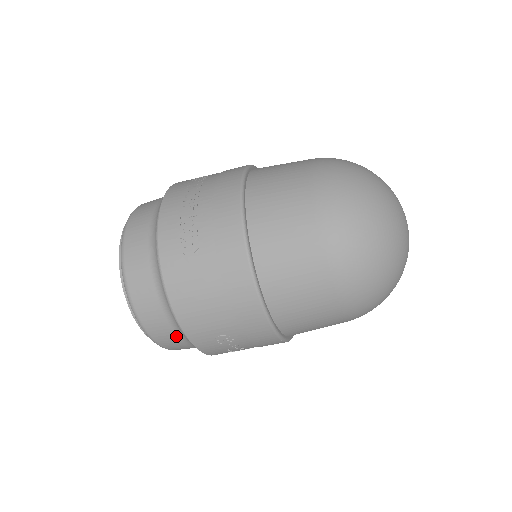
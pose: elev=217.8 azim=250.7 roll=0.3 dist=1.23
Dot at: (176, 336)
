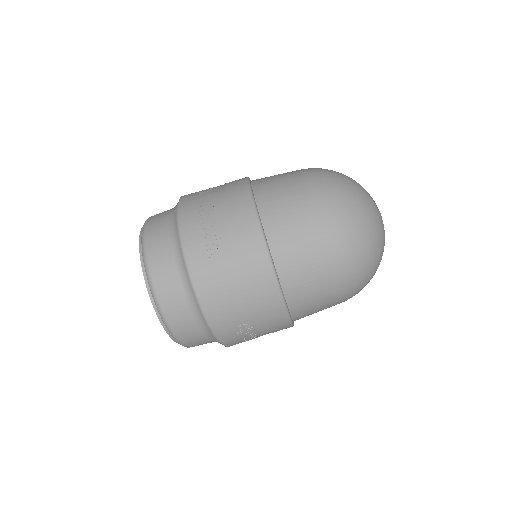
Dot at: (199, 331)
